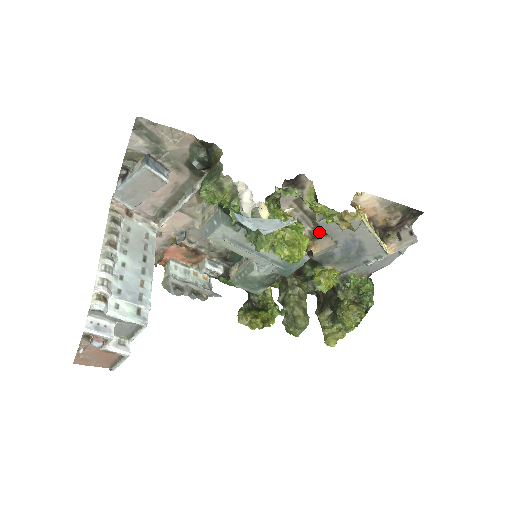
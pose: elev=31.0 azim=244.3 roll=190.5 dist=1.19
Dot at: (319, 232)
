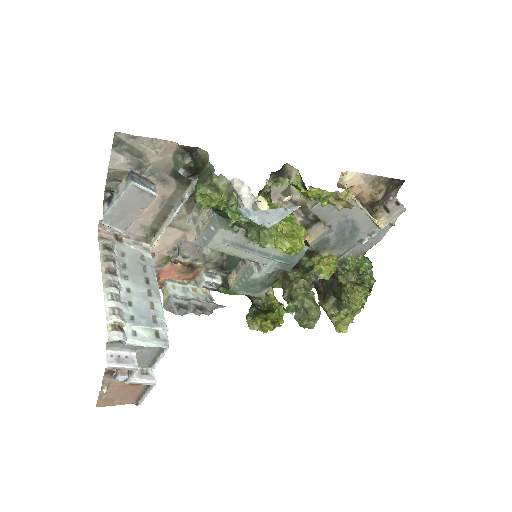
Dot at: (310, 220)
